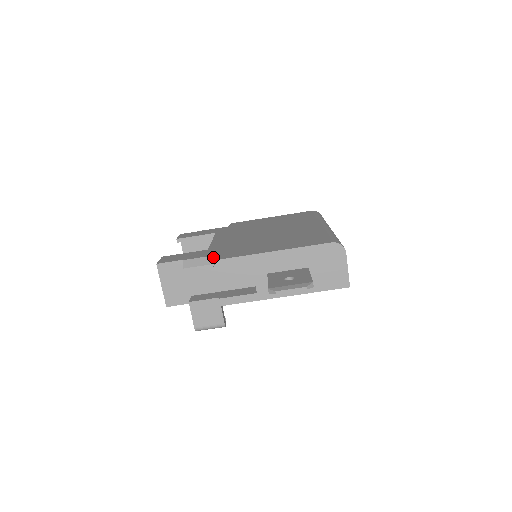
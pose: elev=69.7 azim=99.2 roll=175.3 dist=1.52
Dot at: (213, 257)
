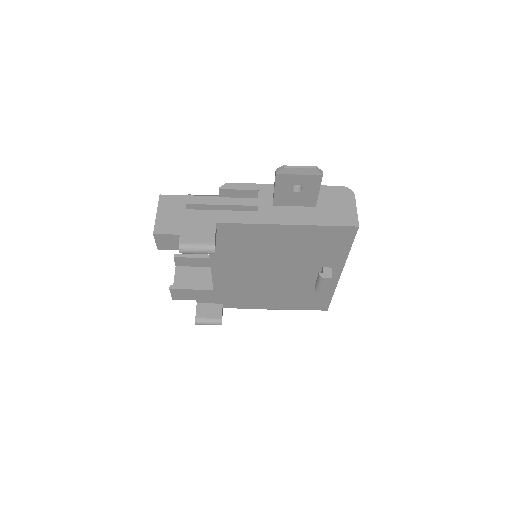
Dot at: occluded
